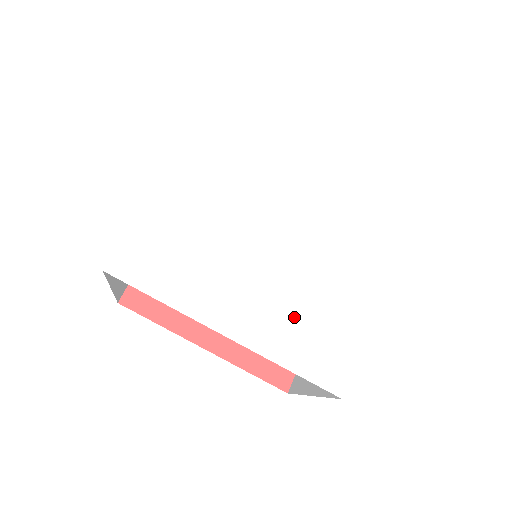
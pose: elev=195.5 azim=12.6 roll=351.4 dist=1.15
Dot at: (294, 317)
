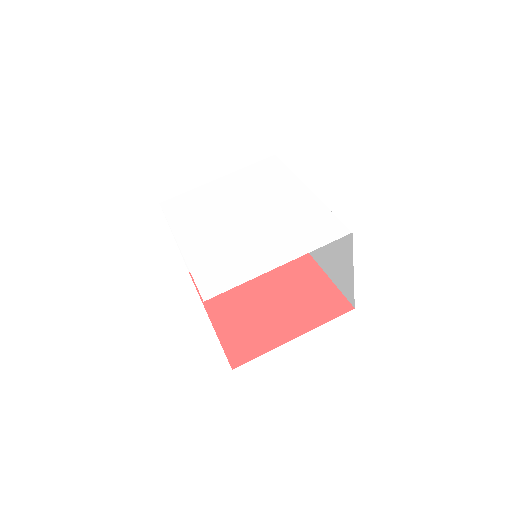
Dot at: (218, 254)
